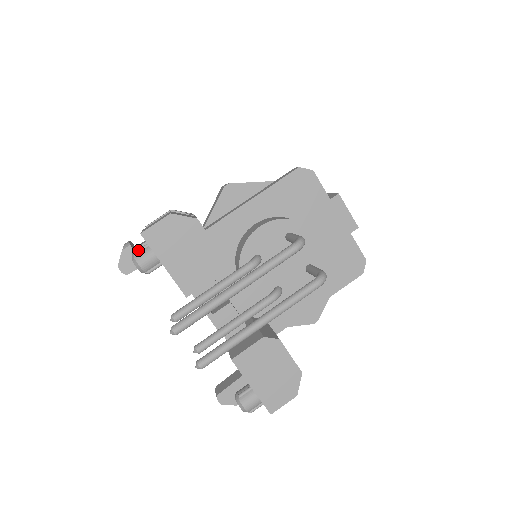
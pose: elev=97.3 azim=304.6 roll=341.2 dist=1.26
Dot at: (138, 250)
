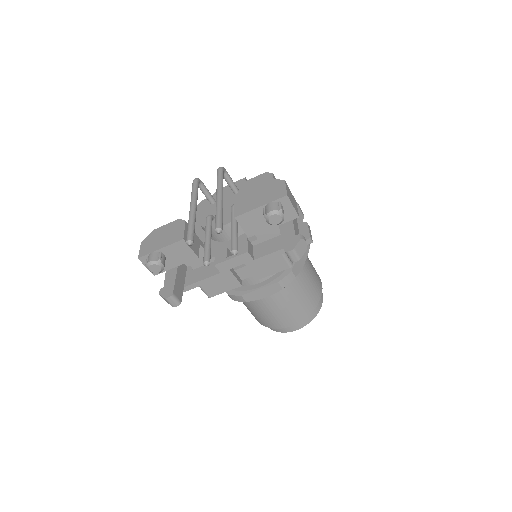
Dot at: occluded
